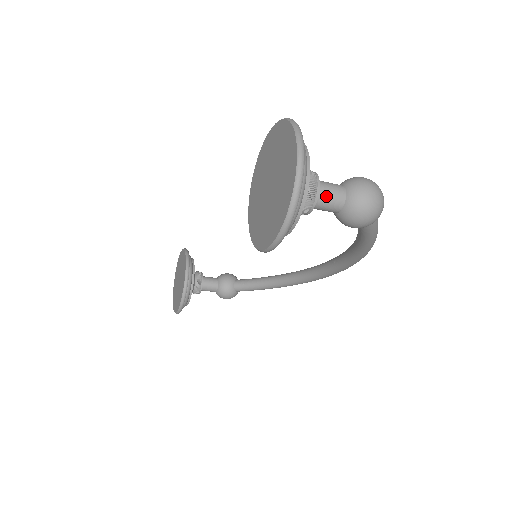
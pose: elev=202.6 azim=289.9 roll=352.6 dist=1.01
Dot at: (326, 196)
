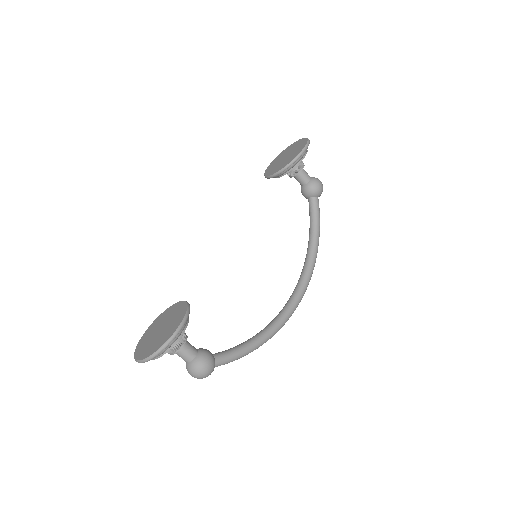
Dot at: (304, 170)
